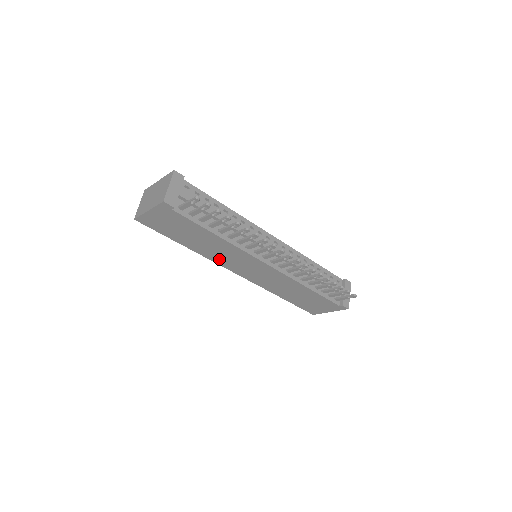
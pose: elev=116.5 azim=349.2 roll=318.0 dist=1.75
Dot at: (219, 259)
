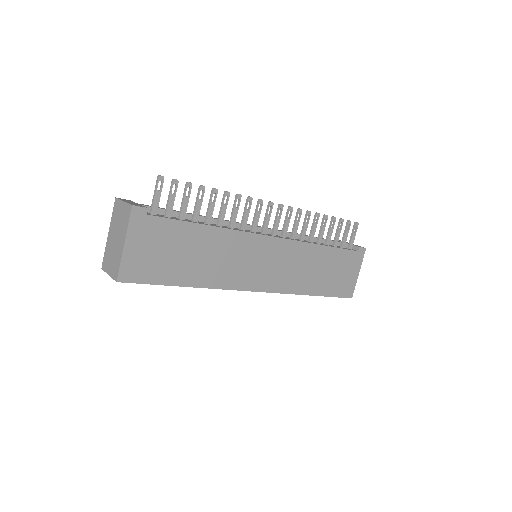
Dot at: (231, 277)
